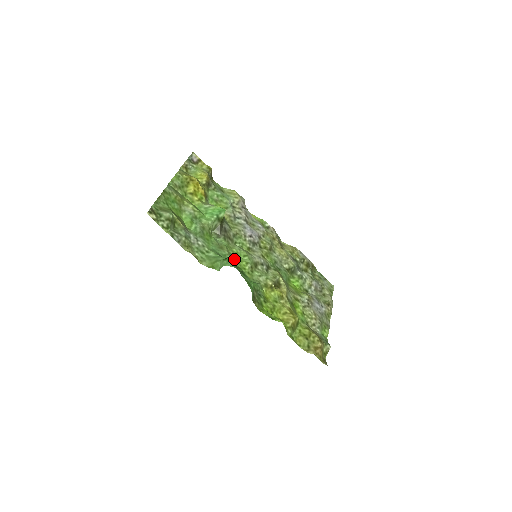
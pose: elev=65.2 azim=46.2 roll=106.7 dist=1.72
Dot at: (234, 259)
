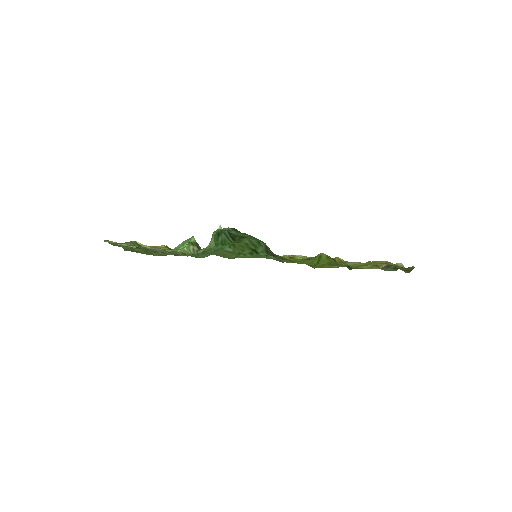
Dot at: (221, 230)
